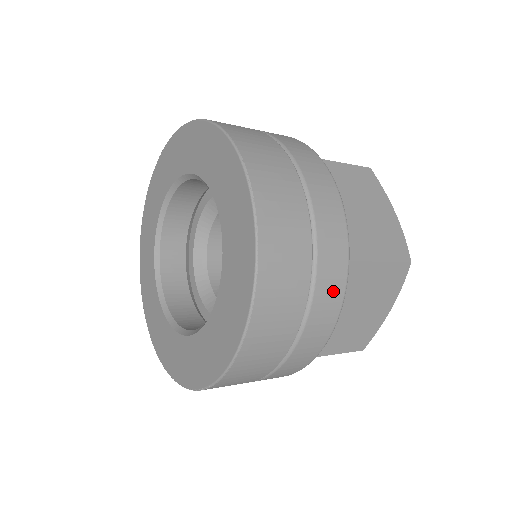
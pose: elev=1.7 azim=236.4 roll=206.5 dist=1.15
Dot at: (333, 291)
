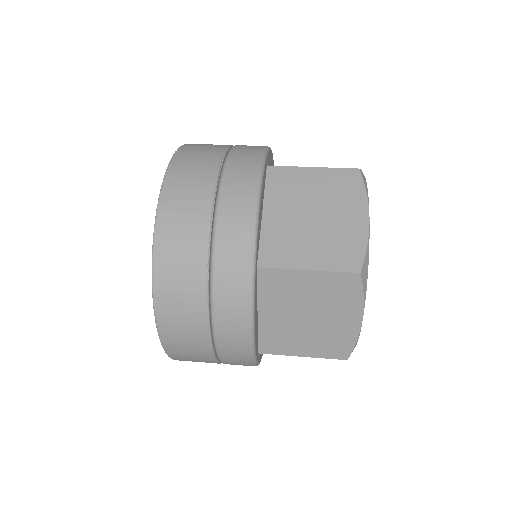
Dot at: (243, 365)
